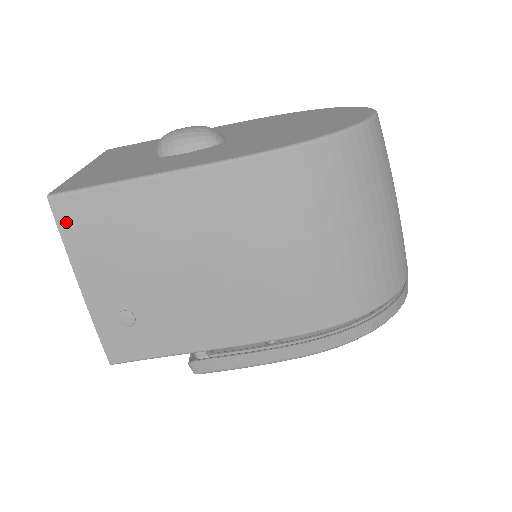
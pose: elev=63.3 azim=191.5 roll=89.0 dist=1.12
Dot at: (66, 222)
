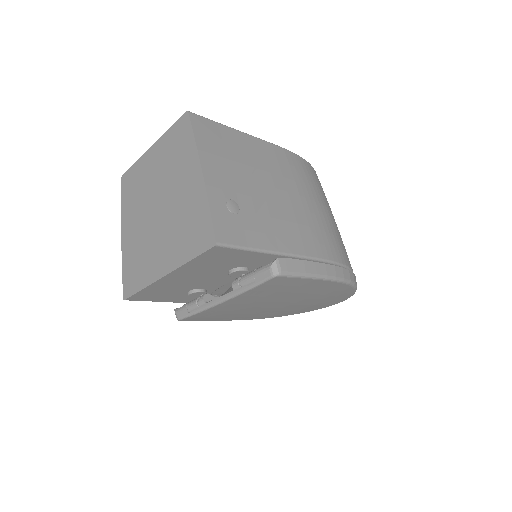
Dot at: (198, 129)
